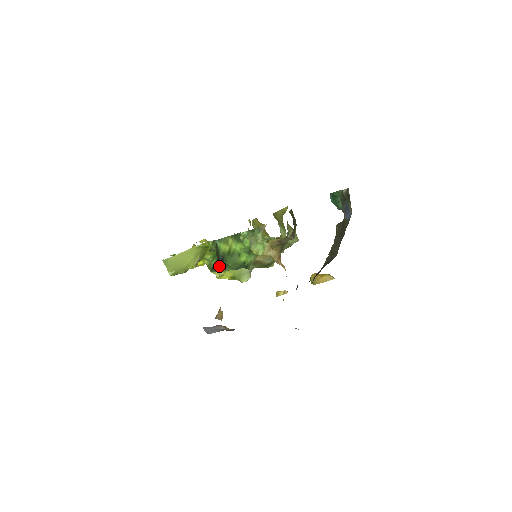
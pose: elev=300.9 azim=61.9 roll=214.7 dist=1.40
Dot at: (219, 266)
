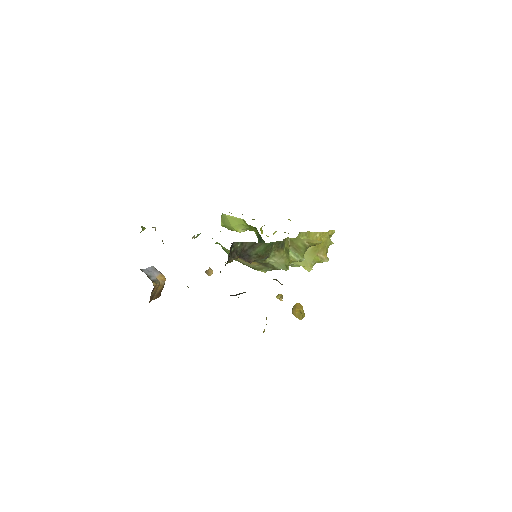
Dot at: occluded
